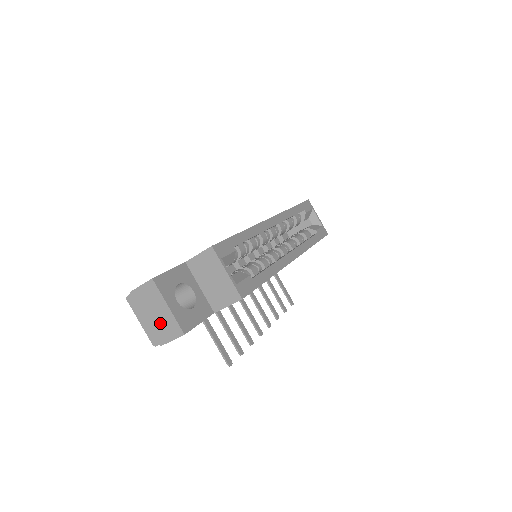
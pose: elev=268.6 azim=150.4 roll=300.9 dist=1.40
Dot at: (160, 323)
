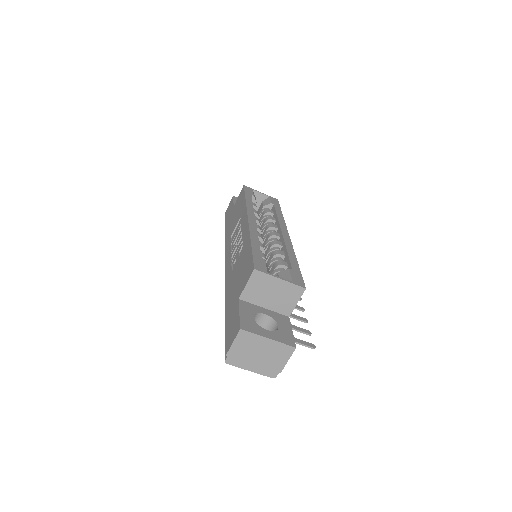
Dot at: (269, 357)
